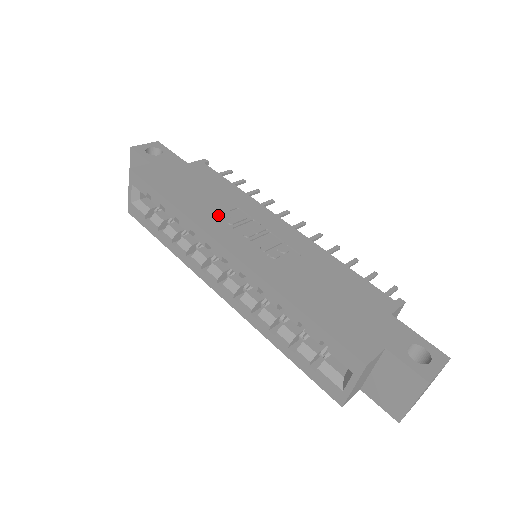
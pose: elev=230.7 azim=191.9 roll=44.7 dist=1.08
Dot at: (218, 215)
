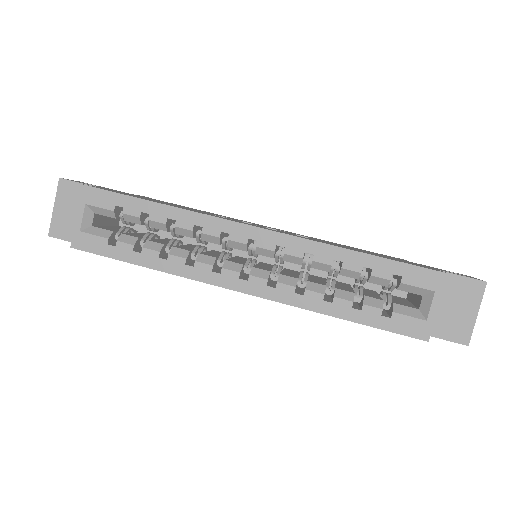
Dot at: occluded
